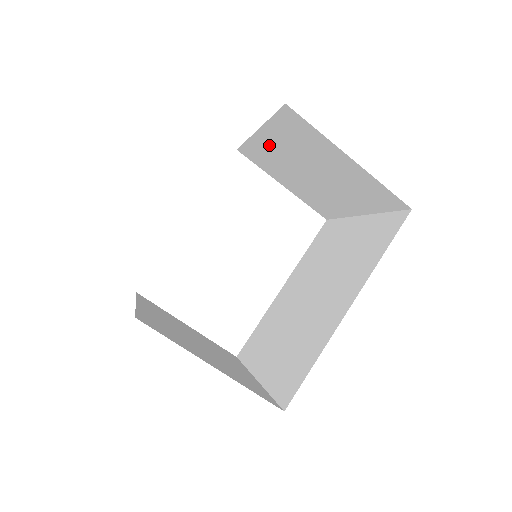
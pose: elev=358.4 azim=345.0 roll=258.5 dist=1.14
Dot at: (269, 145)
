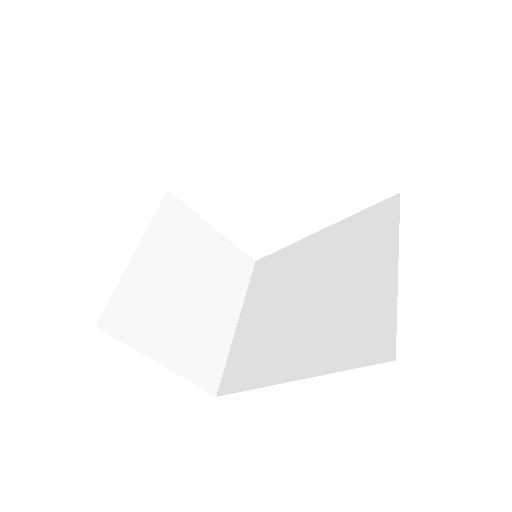
Dot at: occluded
